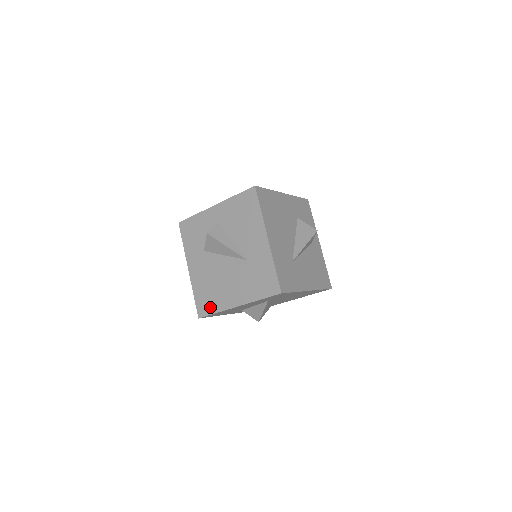
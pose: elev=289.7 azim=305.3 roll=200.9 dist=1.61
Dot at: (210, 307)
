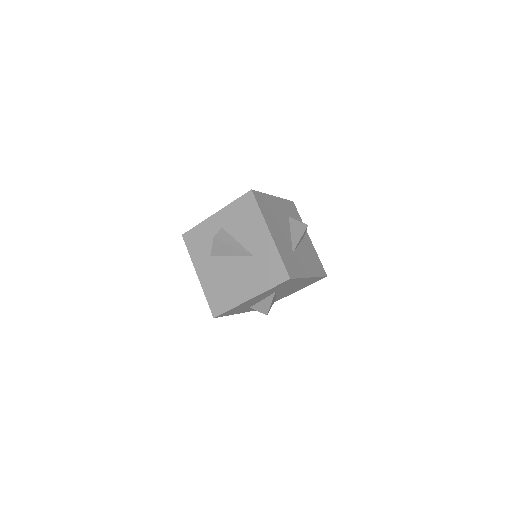
Dot at: (224, 305)
